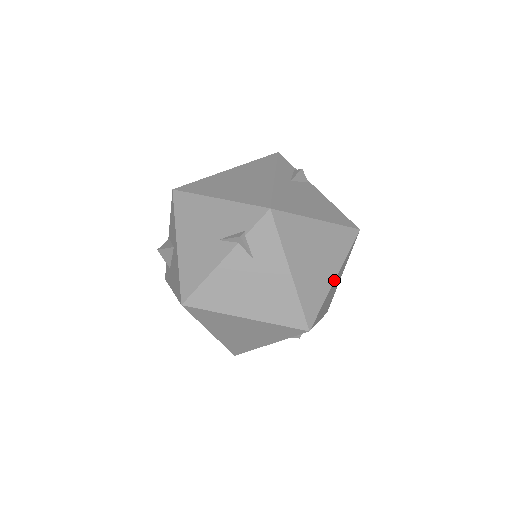
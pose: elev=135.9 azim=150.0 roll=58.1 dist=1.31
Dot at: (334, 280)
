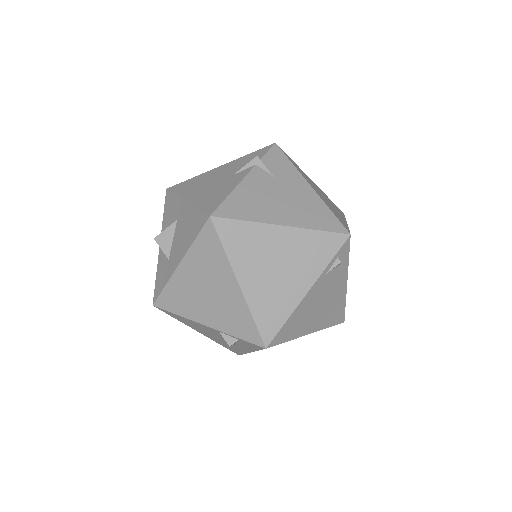
Dot at: occluded
